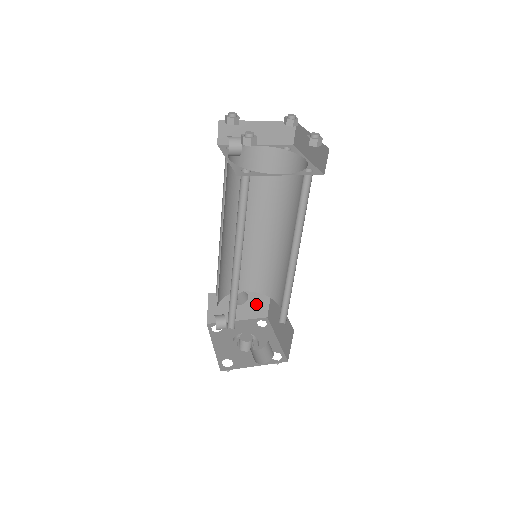
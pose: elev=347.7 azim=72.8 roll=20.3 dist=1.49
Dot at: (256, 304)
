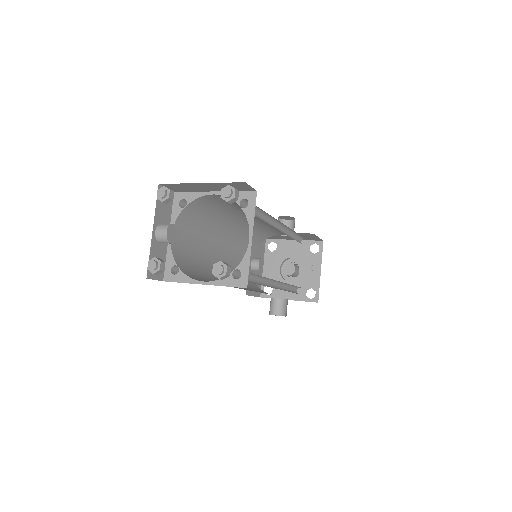
Dot at: (305, 237)
